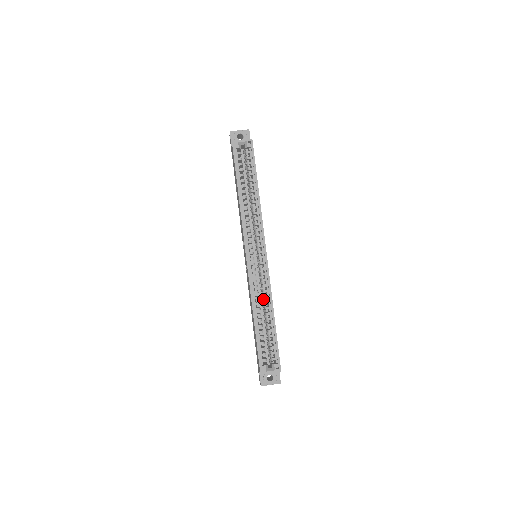
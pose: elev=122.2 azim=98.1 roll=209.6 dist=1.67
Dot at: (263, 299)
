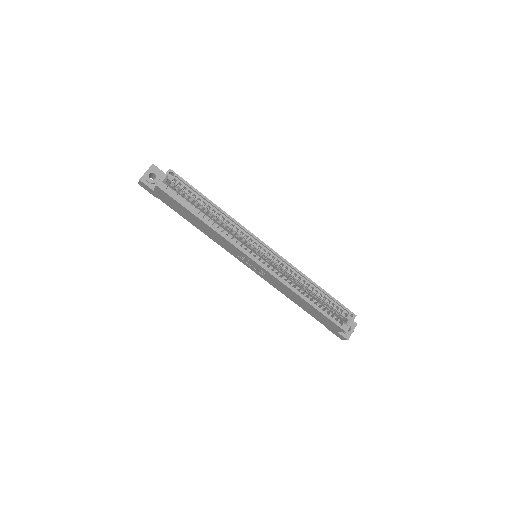
Dot at: occluded
